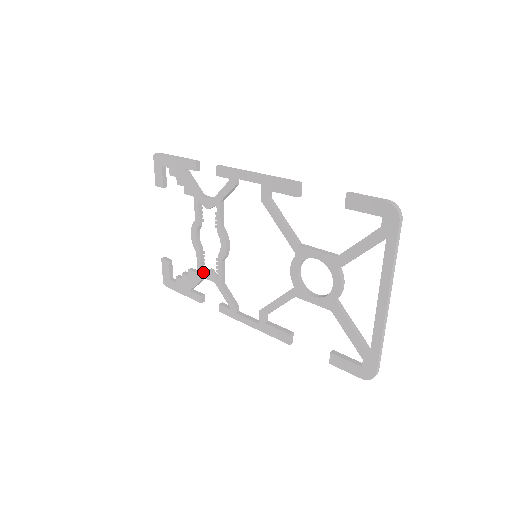
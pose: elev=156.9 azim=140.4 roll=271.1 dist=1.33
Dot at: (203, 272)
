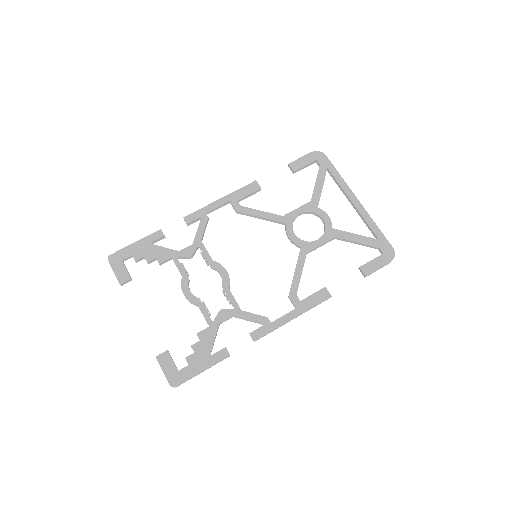
Dot at: (215, 318)
